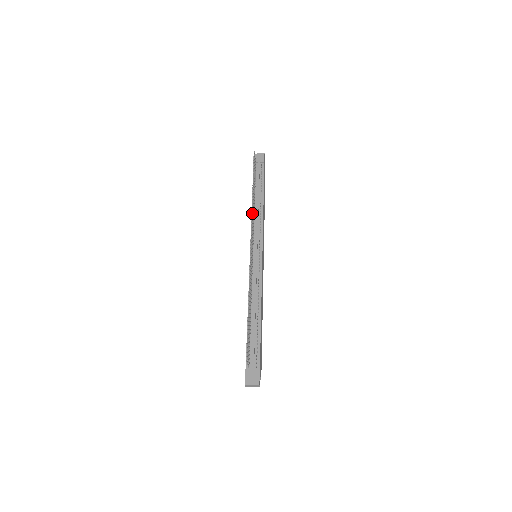
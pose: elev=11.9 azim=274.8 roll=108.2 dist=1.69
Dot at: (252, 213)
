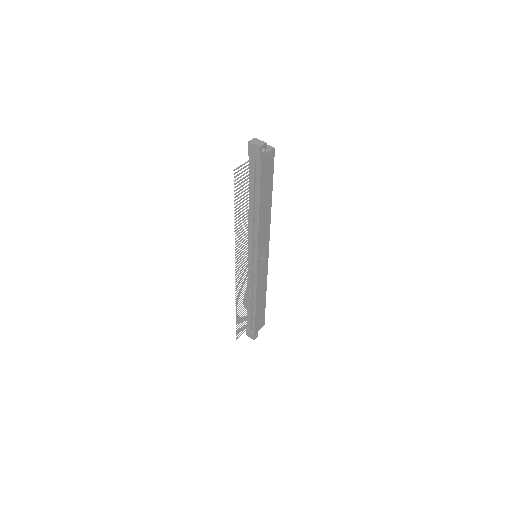
Dot at: (236, 244)
